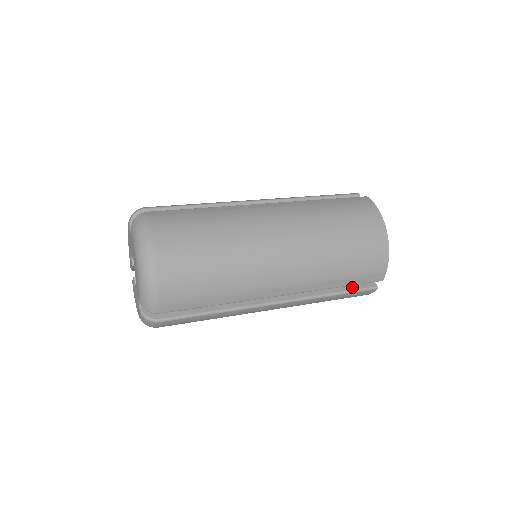
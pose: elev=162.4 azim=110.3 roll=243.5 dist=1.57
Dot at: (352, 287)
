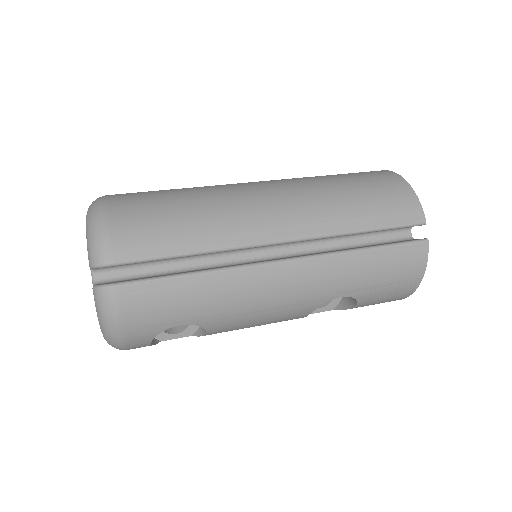
Dot at: (390, 243)
